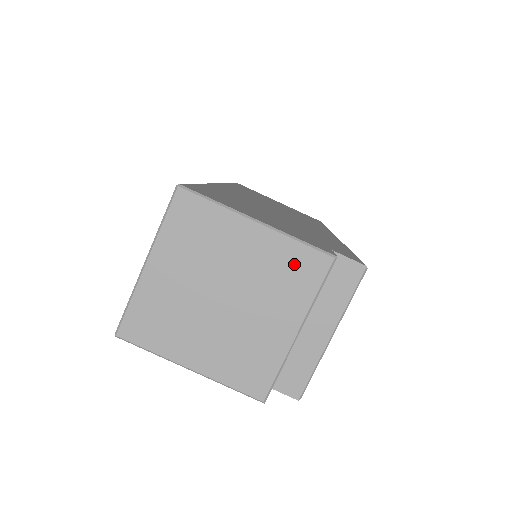
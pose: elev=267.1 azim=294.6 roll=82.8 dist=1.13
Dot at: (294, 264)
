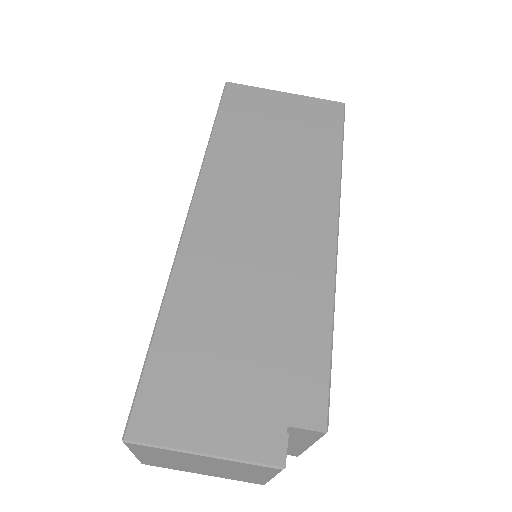
Dot at: (249, 467)
